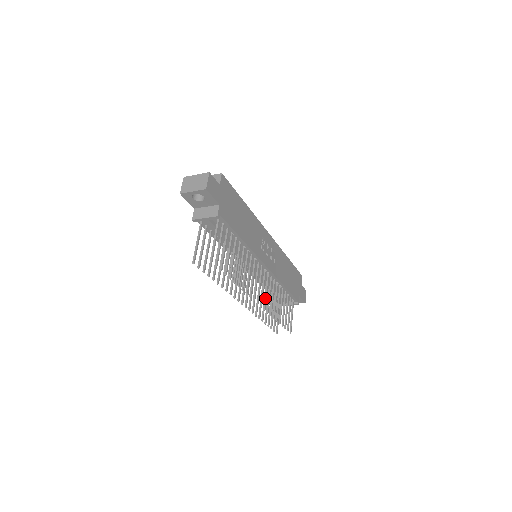
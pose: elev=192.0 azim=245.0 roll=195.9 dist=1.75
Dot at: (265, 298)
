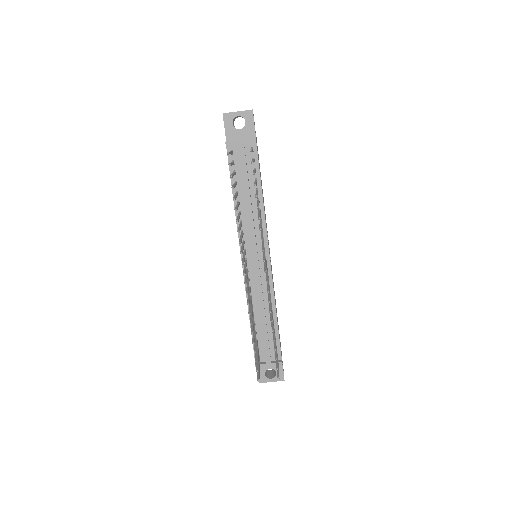
Dot at: (268, 286)
